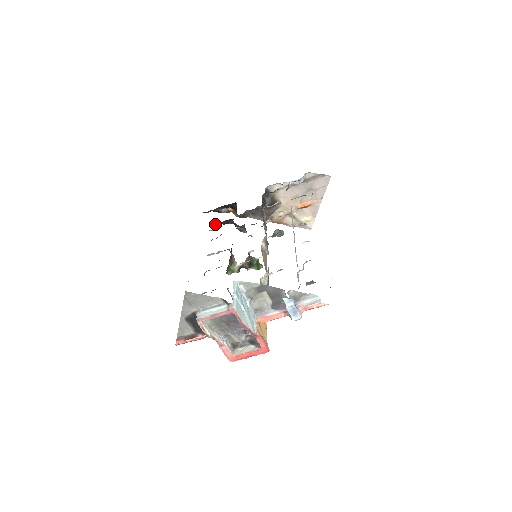
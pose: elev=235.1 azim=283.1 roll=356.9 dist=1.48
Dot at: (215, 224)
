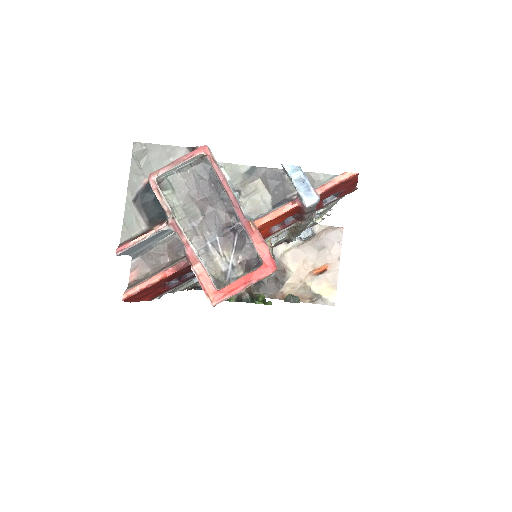
Dot at: occluded
